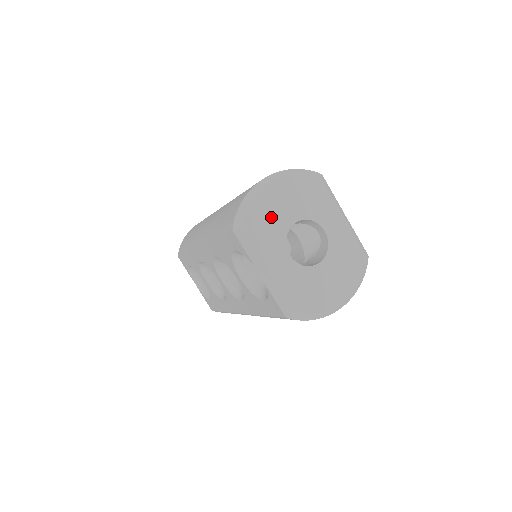
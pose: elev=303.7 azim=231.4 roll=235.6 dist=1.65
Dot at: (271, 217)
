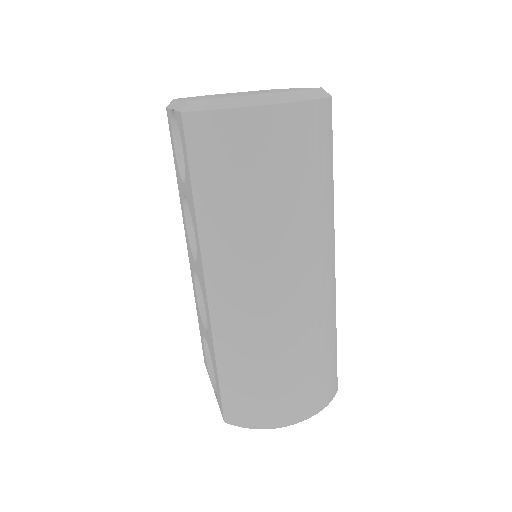
Dot at: occluded
